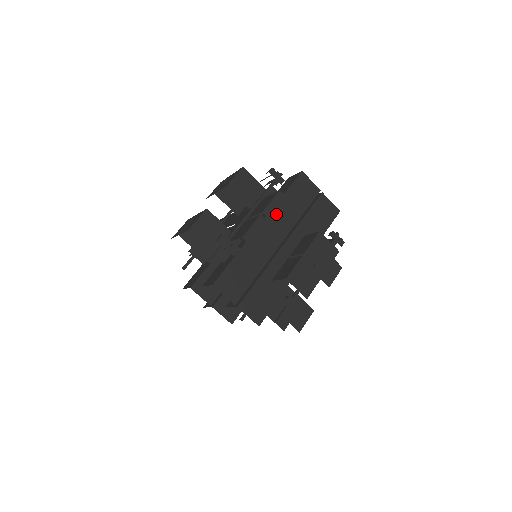
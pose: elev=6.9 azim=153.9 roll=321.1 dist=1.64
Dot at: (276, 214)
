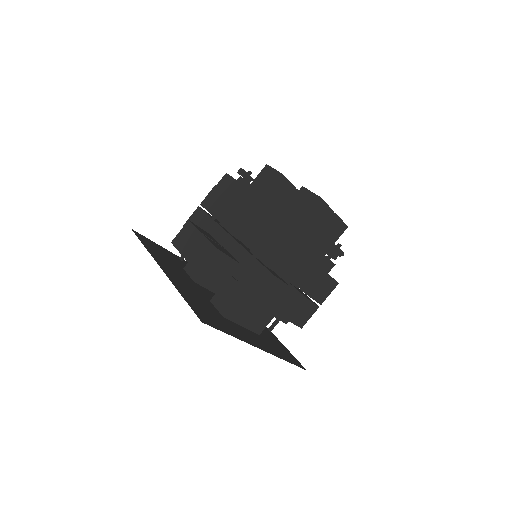
Dot at: (289, 271)
